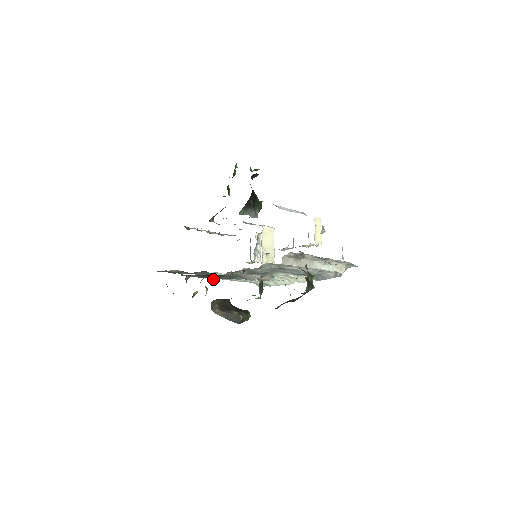
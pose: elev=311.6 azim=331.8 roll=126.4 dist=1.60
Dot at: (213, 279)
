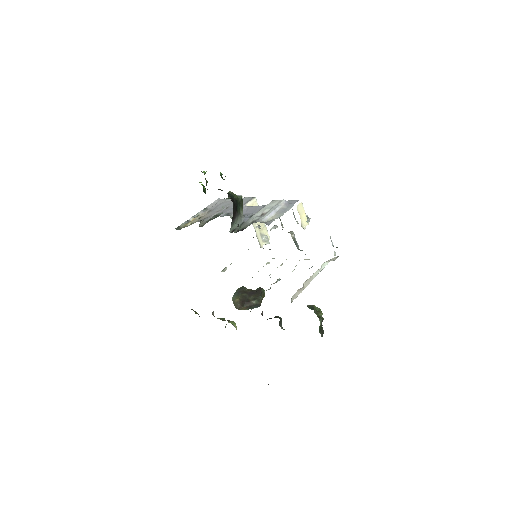
Dot at: occluded
